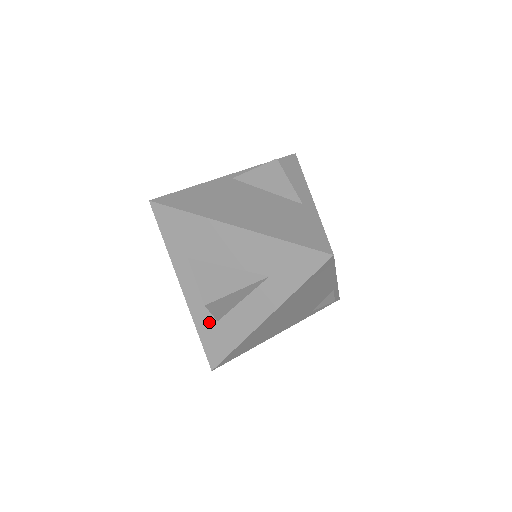
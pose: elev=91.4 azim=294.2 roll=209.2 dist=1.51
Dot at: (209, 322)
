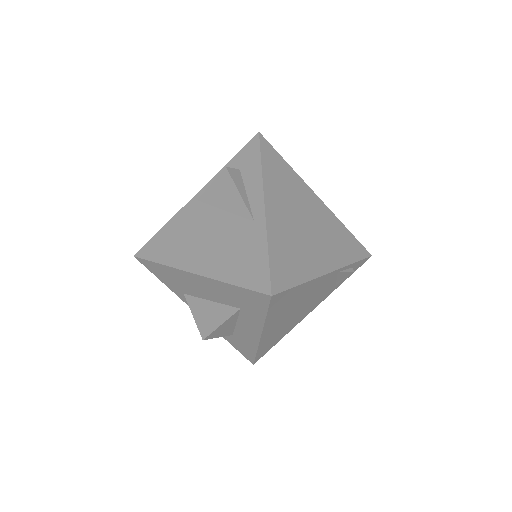
Dot at: occluded
